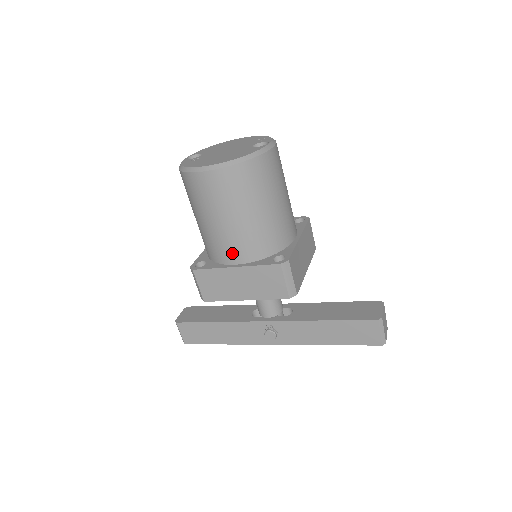
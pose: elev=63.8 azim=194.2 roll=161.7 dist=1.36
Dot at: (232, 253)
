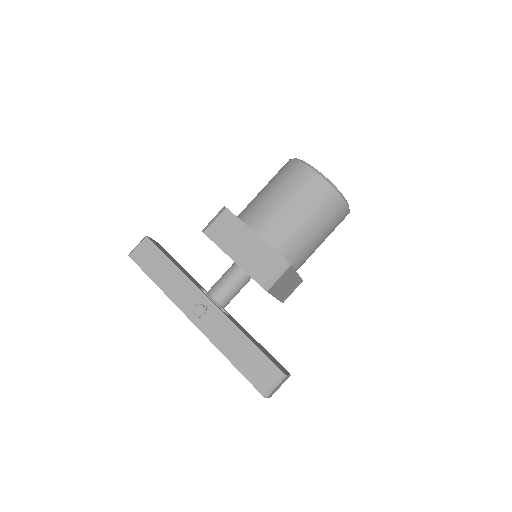
Dot at: (264, 225)
